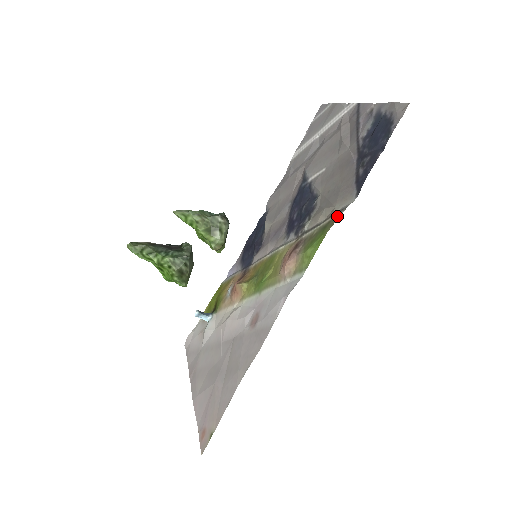
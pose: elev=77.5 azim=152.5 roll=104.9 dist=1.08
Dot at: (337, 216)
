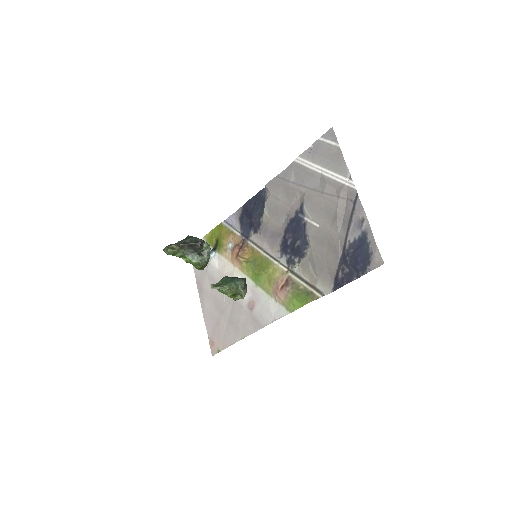
Dot at: (317, 296)
